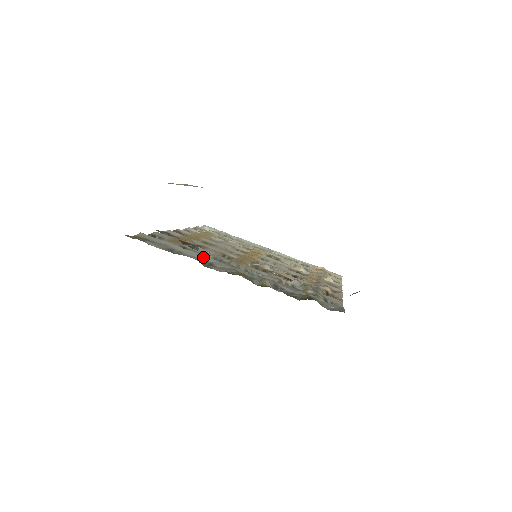
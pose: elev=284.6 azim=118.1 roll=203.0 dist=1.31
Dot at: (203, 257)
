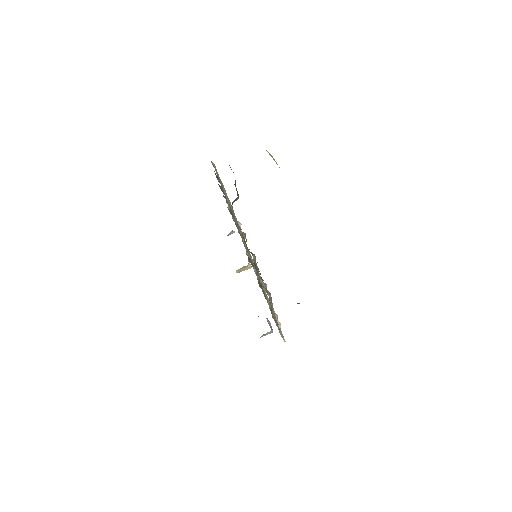
Dot at: occluded
